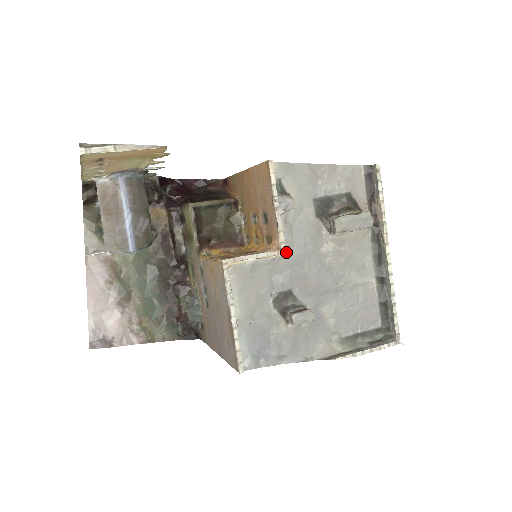
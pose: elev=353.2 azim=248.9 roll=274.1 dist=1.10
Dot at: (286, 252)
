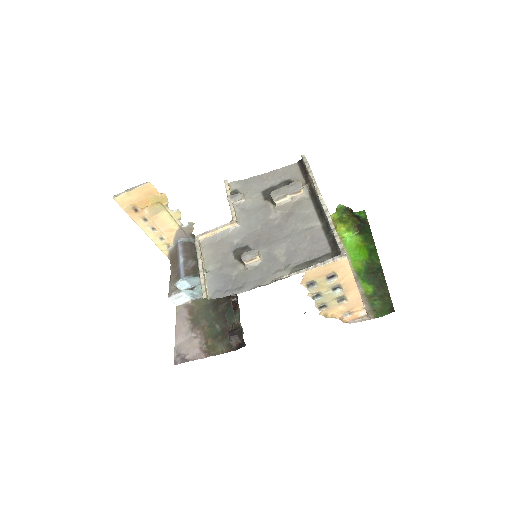
Dot at: (242, 224)
